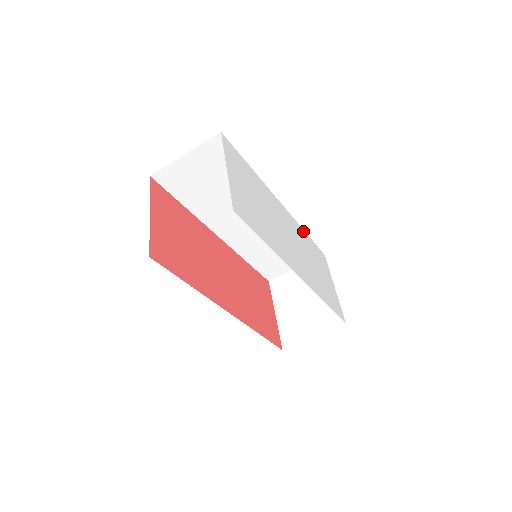
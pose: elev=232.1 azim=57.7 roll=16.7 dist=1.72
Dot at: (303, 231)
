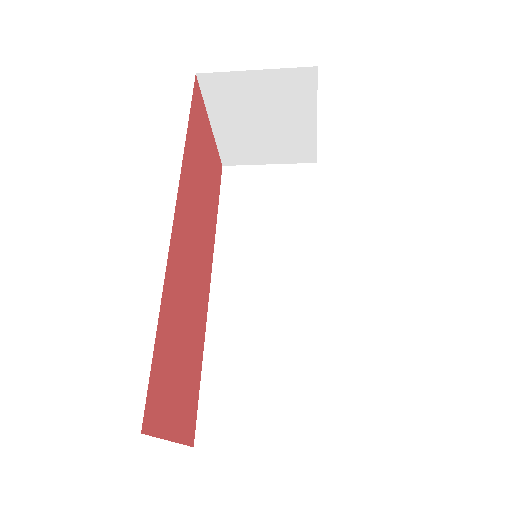
Dot at: occluded
